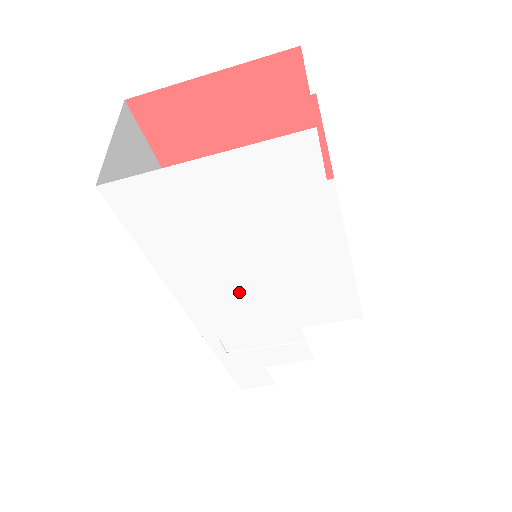
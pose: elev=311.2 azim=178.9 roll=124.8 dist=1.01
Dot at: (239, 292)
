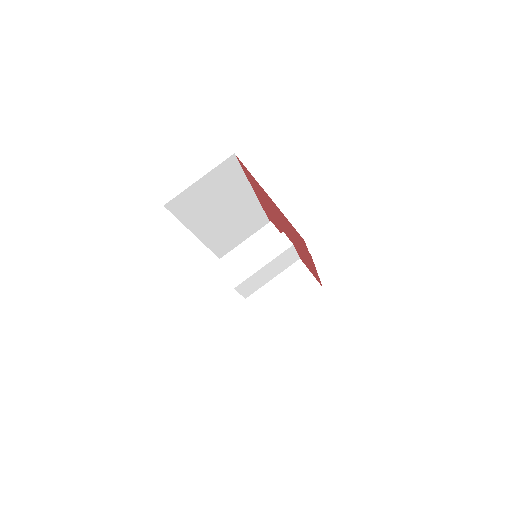
Dot at: occluded
